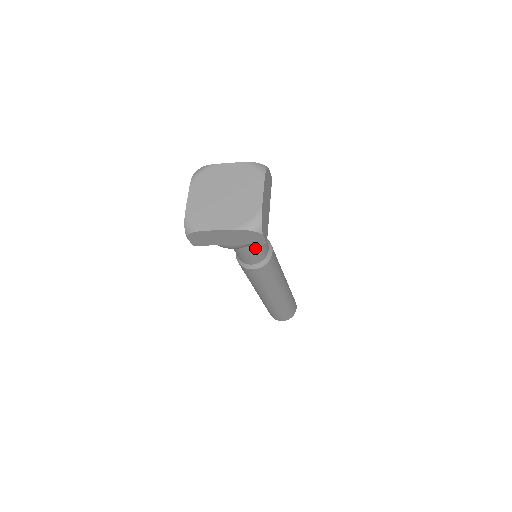
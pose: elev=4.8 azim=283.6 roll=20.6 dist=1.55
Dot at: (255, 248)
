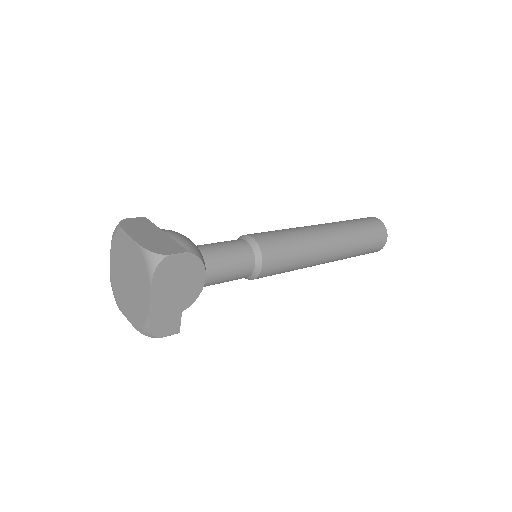
Dot at: (219, 283)
